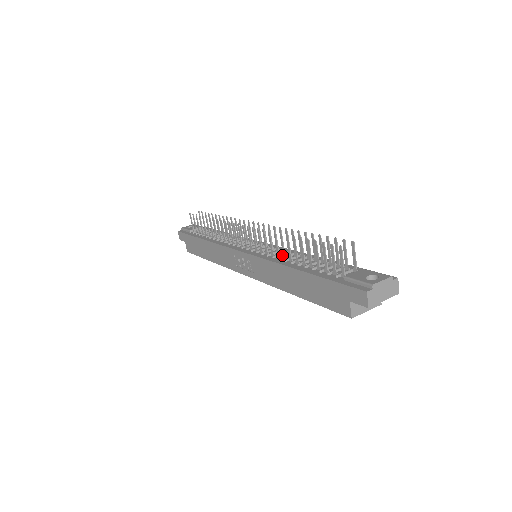
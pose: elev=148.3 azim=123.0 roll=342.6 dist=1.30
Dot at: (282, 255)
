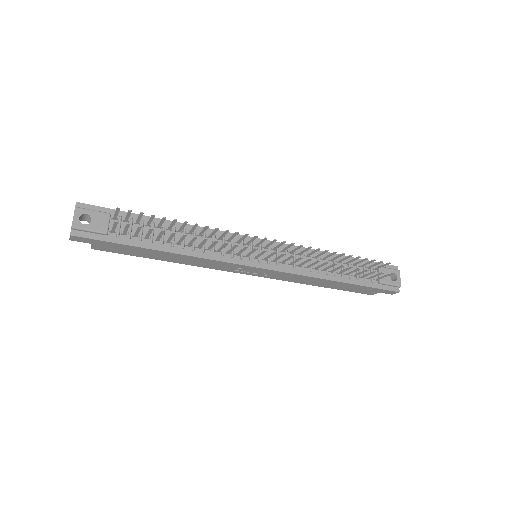
Dot at: occluded
